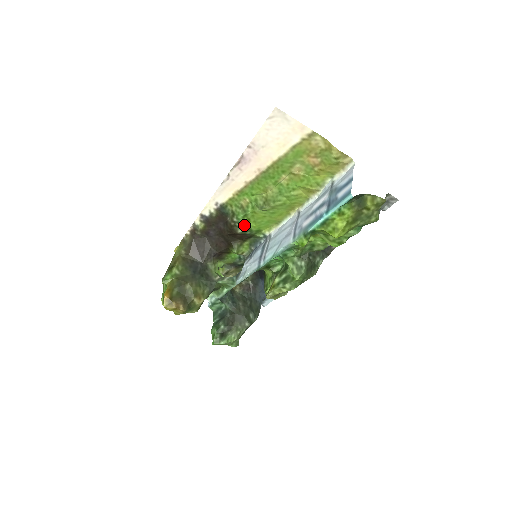
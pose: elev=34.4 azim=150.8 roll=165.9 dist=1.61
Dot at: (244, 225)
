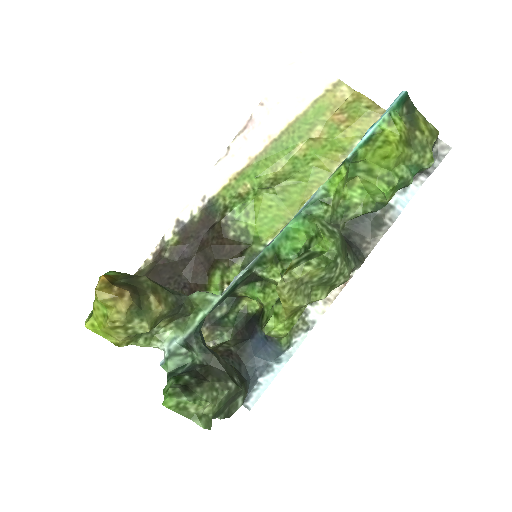
Dot at: (239, 224)
